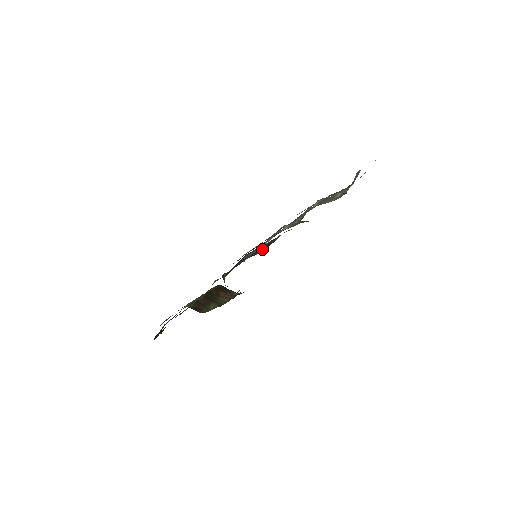
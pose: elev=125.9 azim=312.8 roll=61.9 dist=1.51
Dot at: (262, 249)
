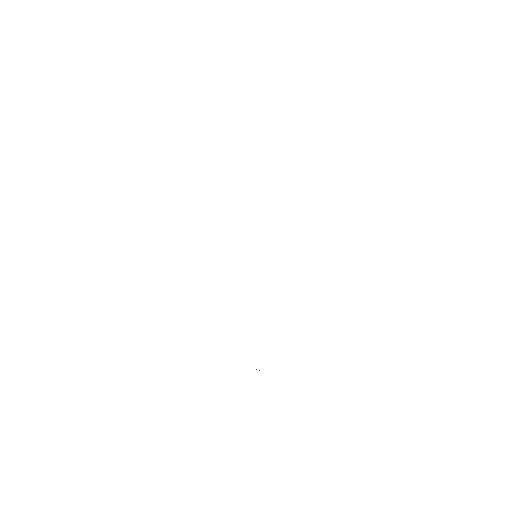
Dot at: occluded
